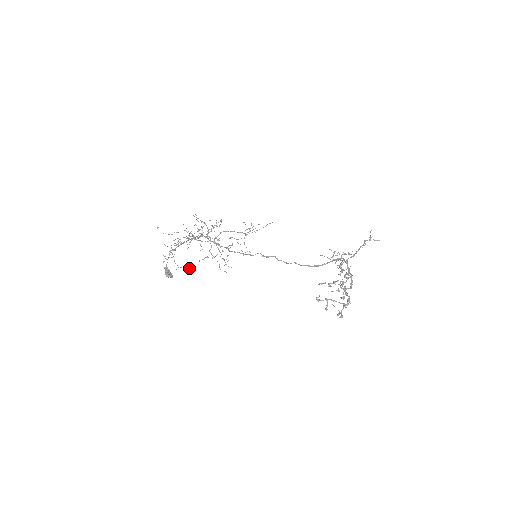
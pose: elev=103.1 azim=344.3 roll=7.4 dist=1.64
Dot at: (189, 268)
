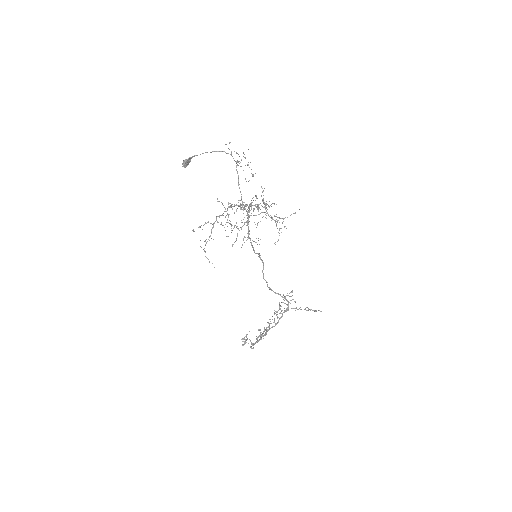
Dot at: occluded
